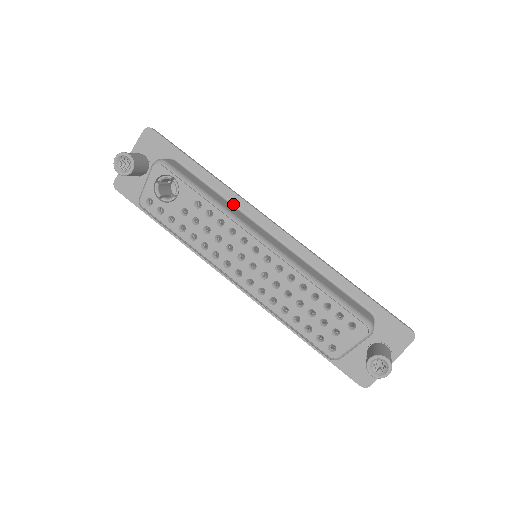
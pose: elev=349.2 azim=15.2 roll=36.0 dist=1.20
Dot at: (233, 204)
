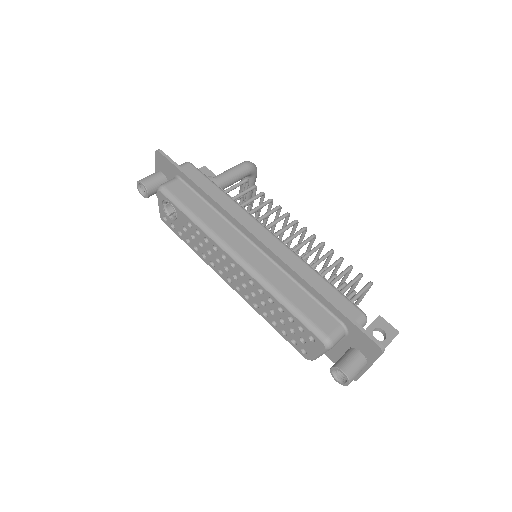
Dot at: (223, 216)
